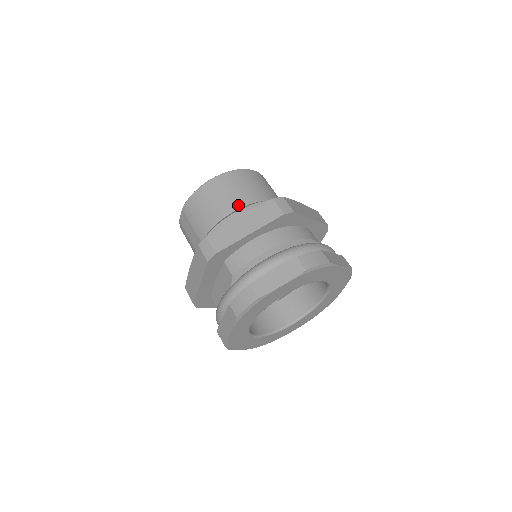
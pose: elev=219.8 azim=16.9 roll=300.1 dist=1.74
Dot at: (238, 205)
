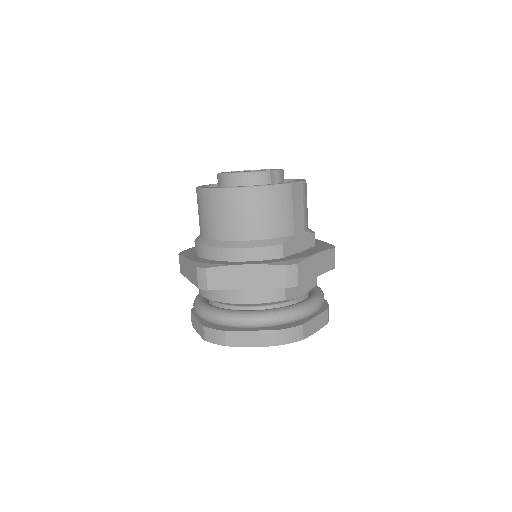
Dot at: (204, 234)
